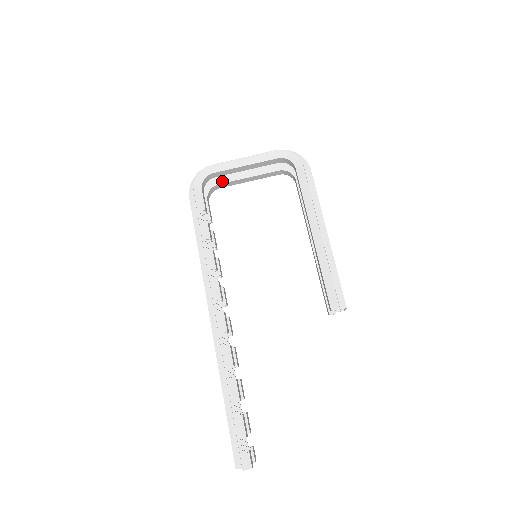
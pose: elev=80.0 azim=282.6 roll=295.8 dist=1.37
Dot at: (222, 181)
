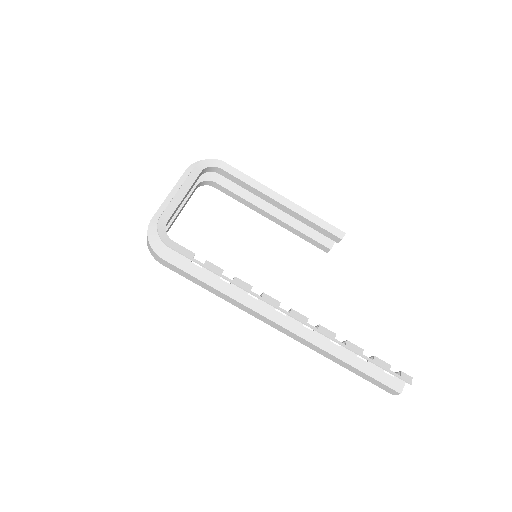
Dot at: occluded
